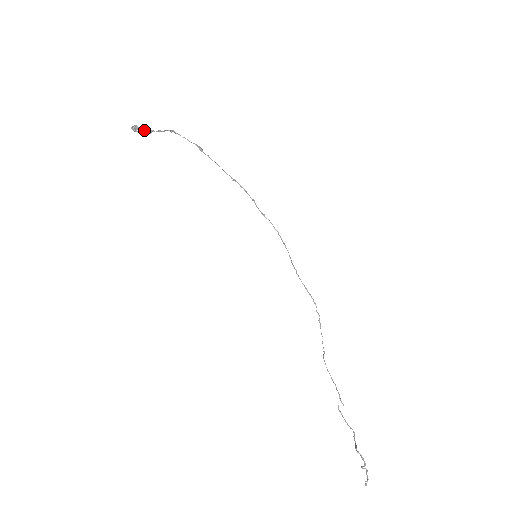
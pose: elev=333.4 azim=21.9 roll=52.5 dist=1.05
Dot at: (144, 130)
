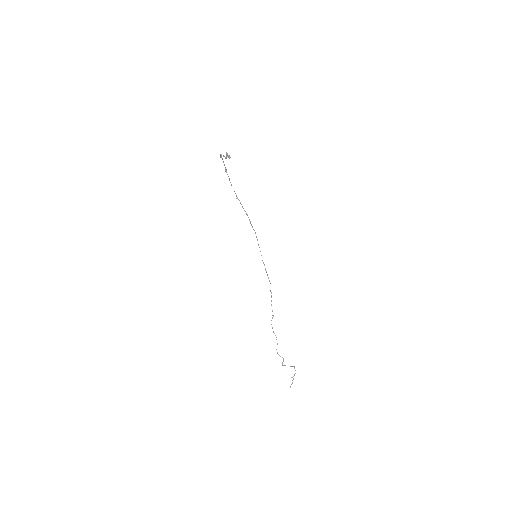
Dot at: (226, 156)
